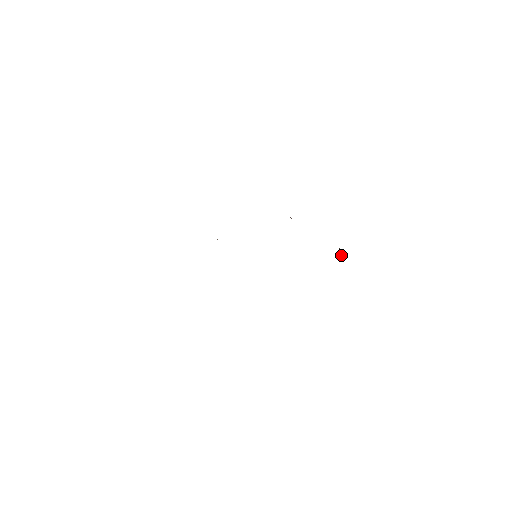
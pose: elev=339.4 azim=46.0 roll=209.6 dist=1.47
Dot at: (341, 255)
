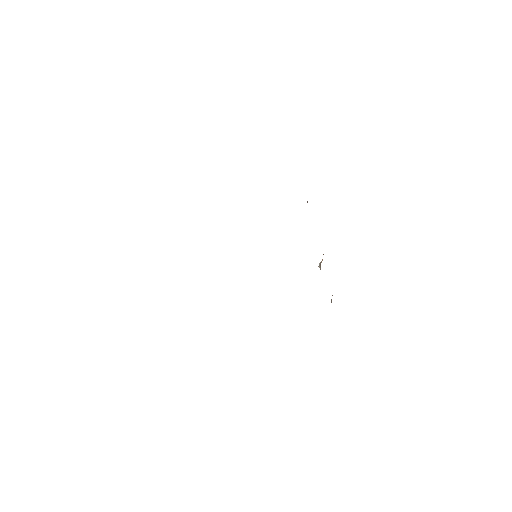
Dot at: (319, 266)
